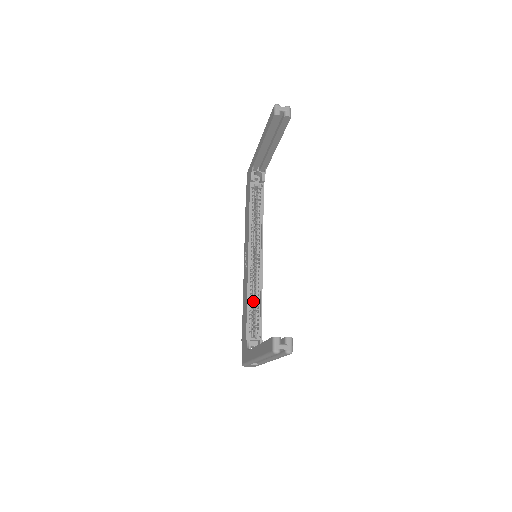
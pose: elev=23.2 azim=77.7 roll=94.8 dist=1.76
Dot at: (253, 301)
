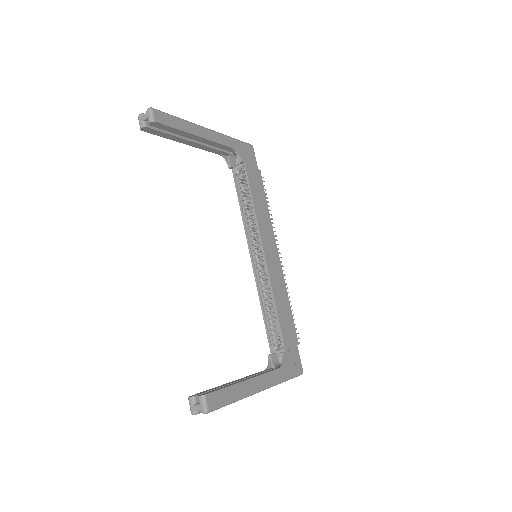
Dot at: occluded
